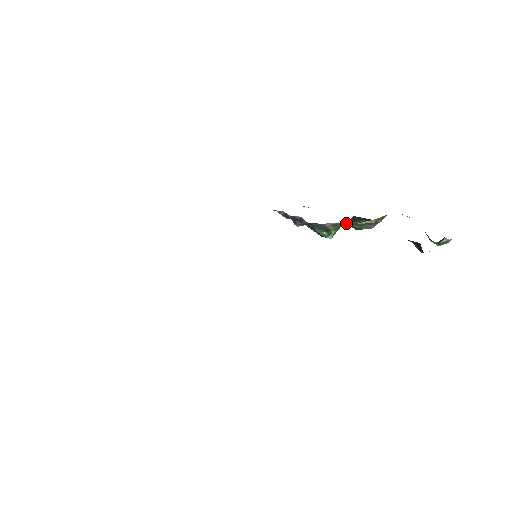
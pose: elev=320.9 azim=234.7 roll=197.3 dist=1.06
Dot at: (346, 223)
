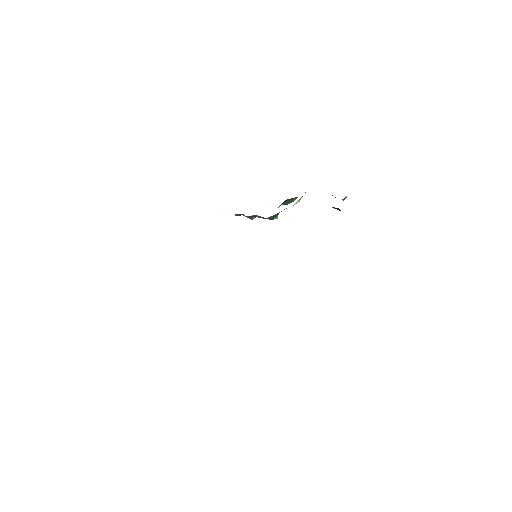
Dot at: occluded
